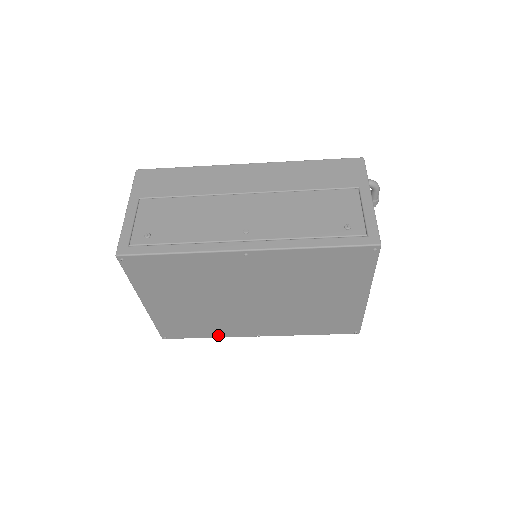
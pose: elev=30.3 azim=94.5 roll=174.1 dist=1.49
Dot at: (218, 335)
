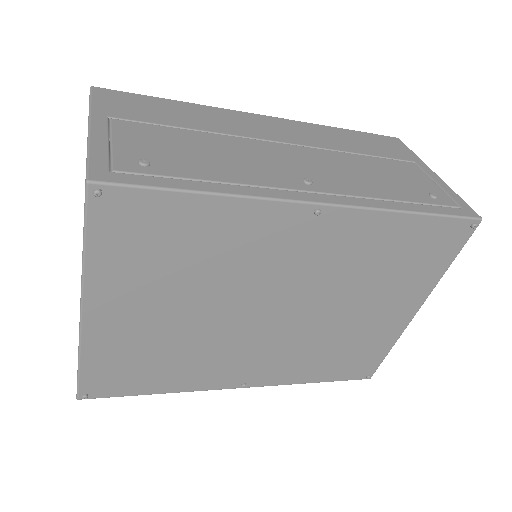
Dot at: (180, 387)
